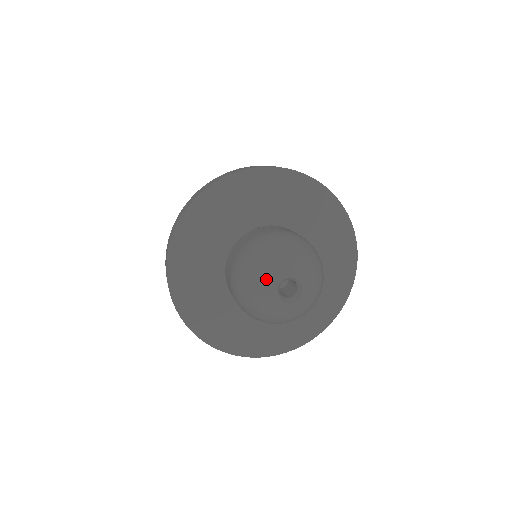
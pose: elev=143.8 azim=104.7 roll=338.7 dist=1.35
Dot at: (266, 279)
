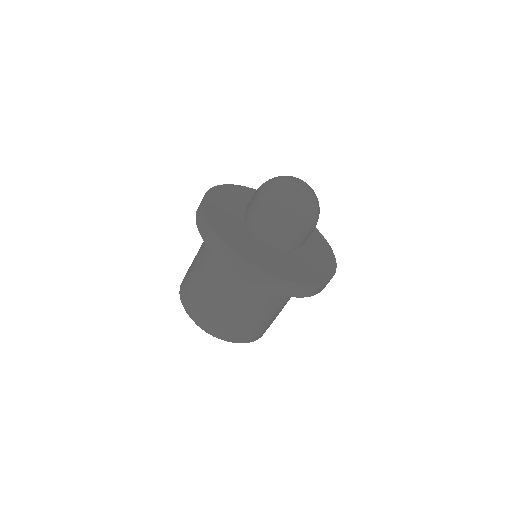
Dot at: (288, 186)
